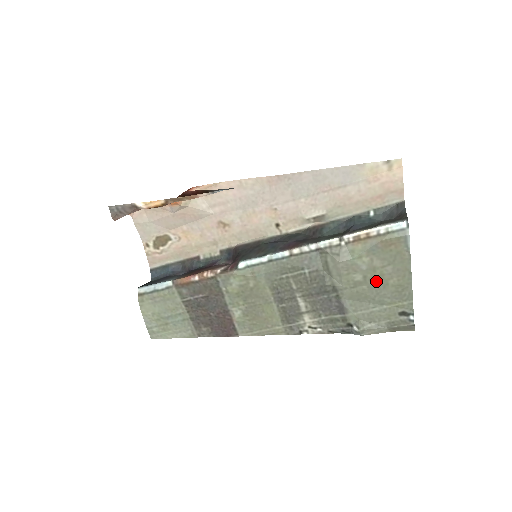
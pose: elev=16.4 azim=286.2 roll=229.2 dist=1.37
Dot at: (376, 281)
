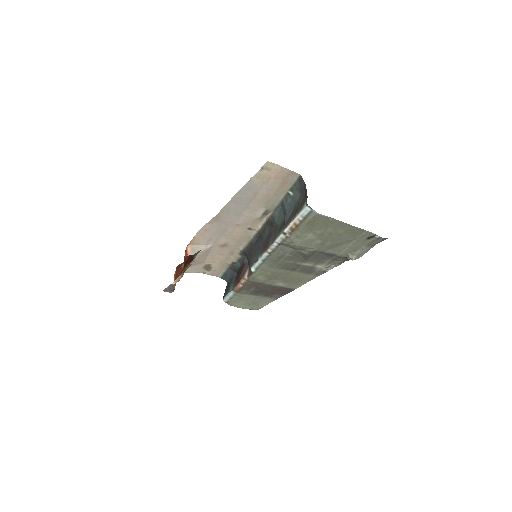
Dot at: (331, 237)
